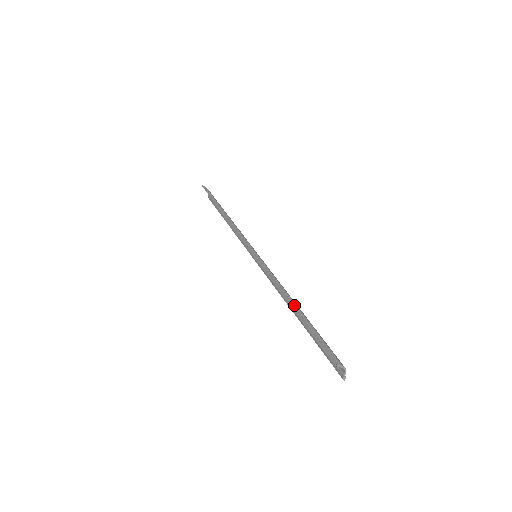
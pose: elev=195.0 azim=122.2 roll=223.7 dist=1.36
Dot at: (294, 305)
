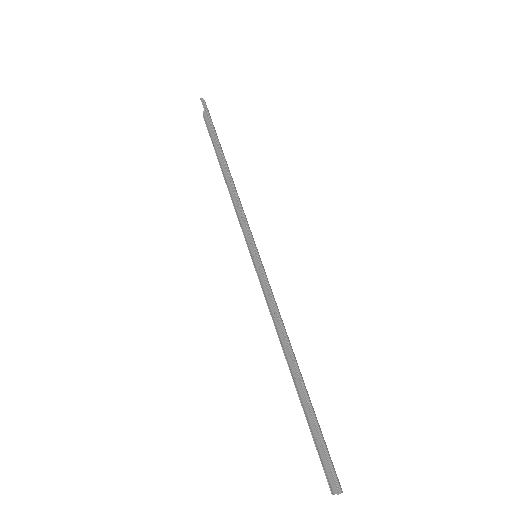
Dot at: (298, 372)
